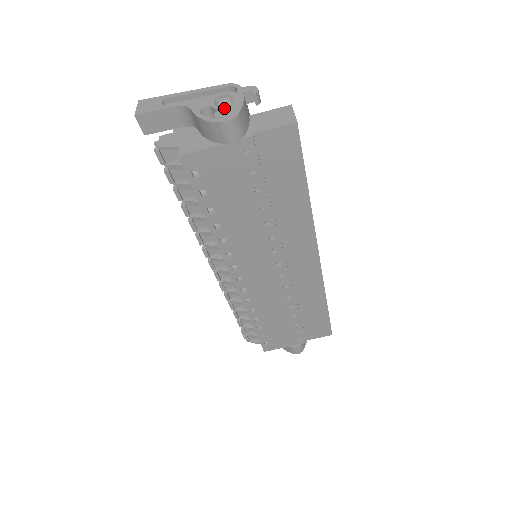
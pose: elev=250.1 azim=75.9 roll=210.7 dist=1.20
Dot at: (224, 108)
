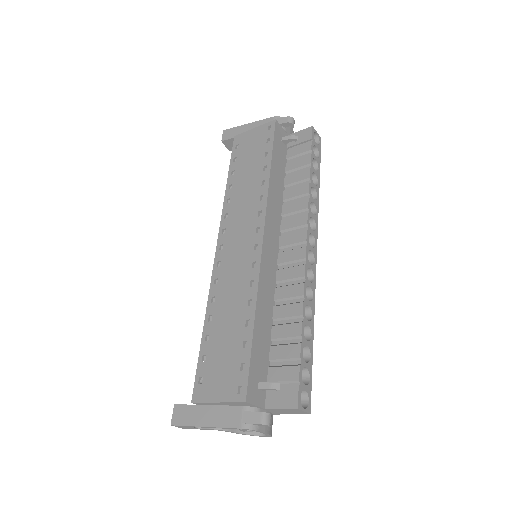
Dot at: occluded
